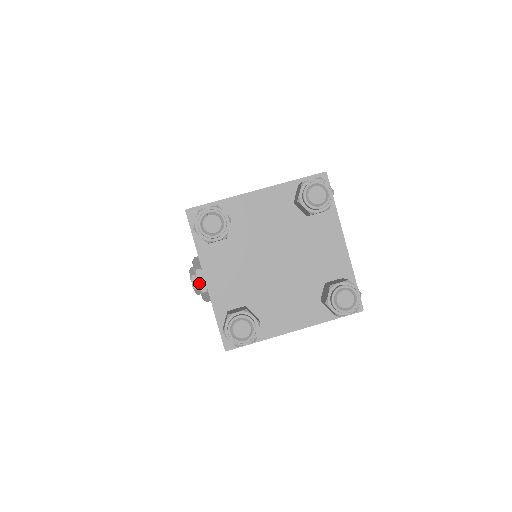
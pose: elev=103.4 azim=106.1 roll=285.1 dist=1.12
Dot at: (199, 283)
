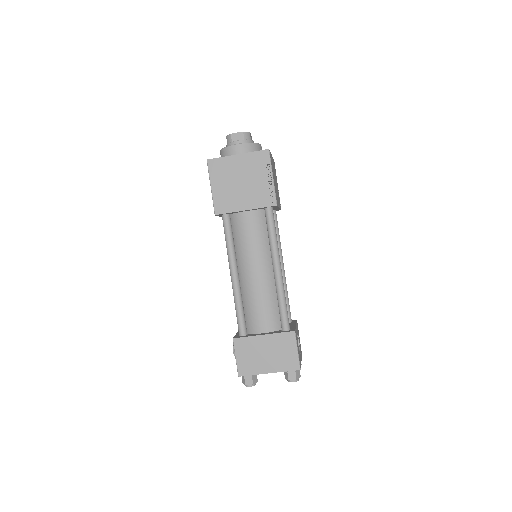
Dot at: occluded
